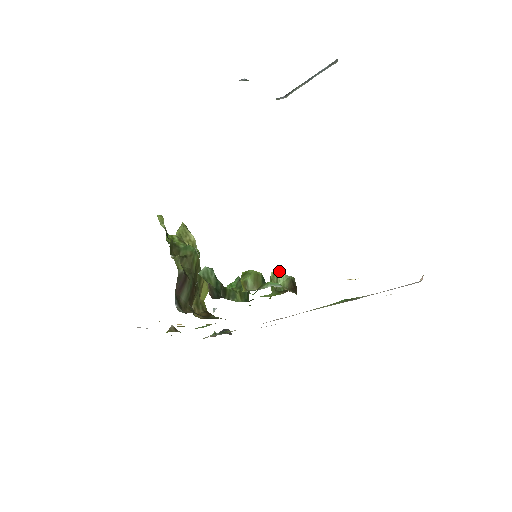
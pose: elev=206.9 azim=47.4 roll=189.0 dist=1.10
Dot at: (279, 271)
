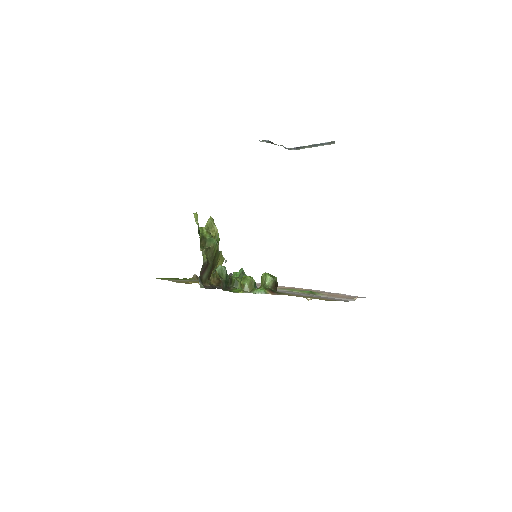
Dot at: (268, 274)
